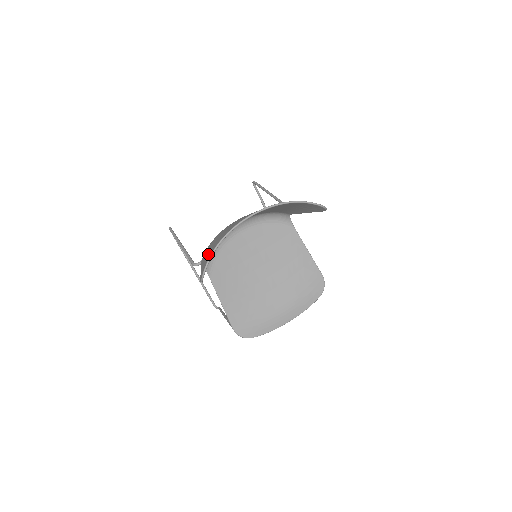
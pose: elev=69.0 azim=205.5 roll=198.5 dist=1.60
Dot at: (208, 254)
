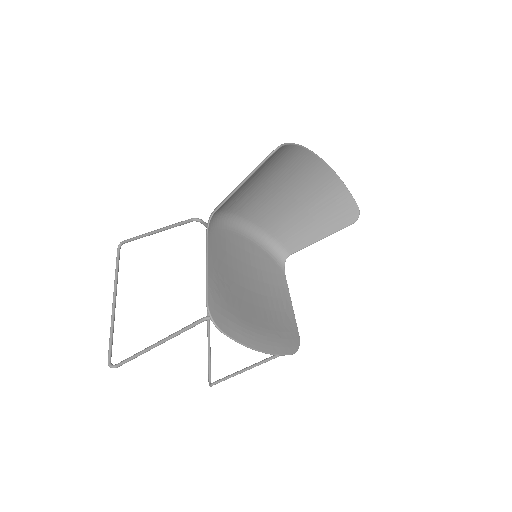
Dot at: occluded
